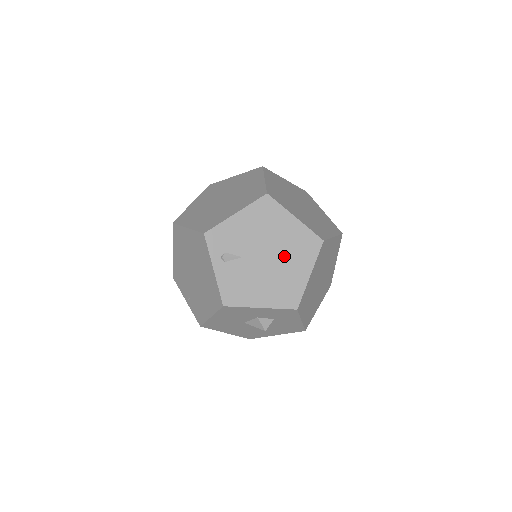
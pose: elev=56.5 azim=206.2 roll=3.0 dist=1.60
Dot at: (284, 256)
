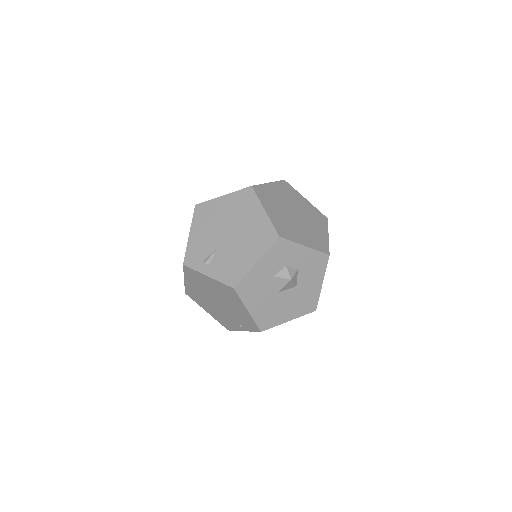
Dot at: (238, 221)
